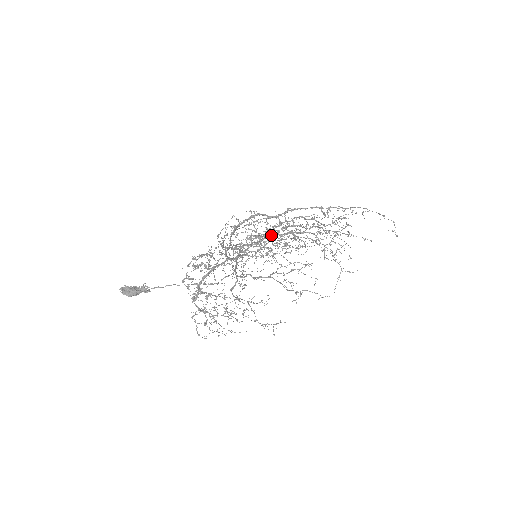
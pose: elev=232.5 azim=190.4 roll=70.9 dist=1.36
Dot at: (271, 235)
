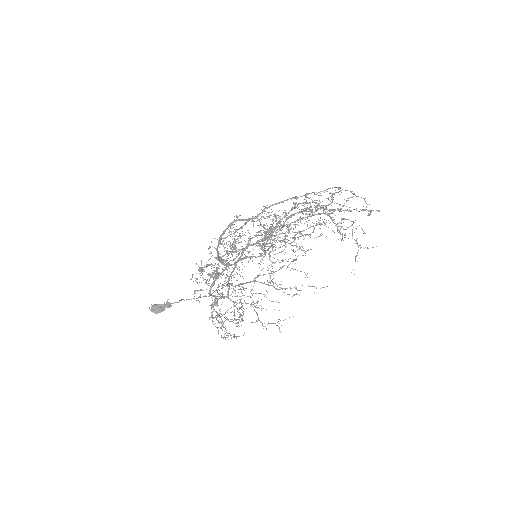
Dot at: occluded
